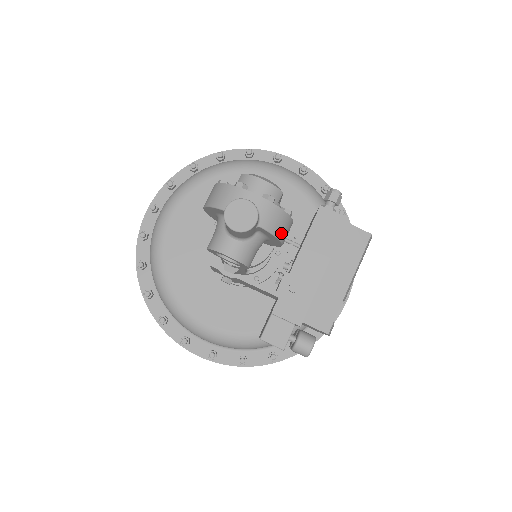
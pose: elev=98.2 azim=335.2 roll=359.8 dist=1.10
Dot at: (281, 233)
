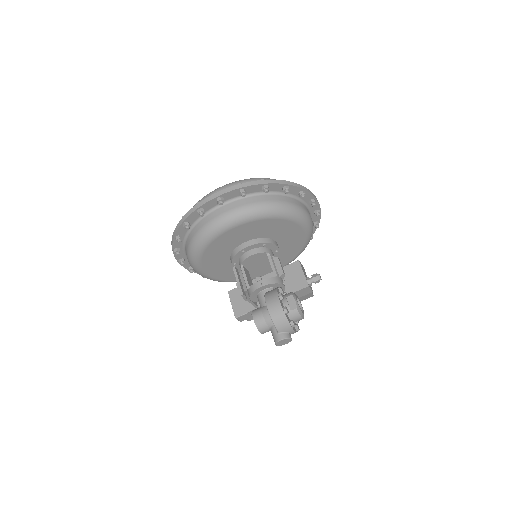
Dot at: occluded
